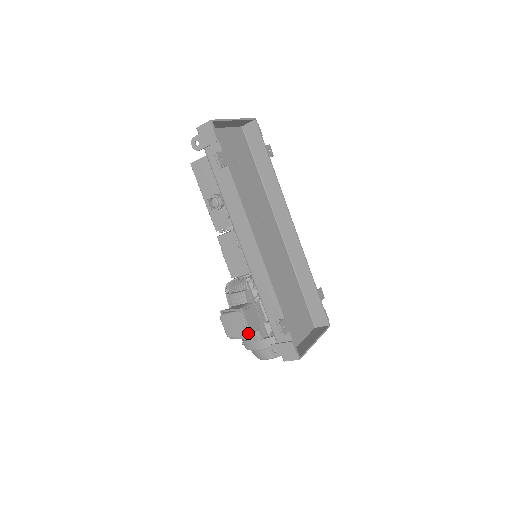
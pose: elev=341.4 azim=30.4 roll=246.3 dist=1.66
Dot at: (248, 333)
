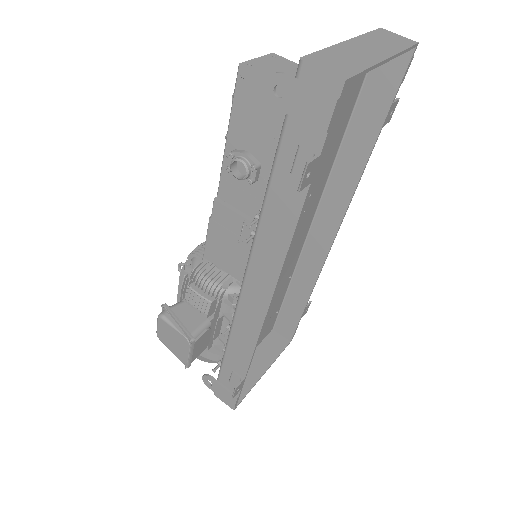
Dot at: (187, 363)
